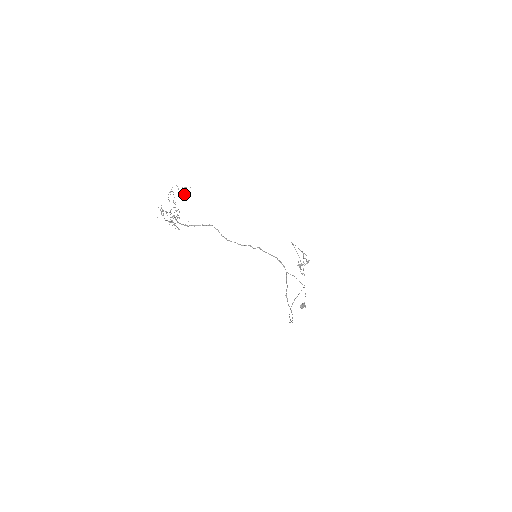
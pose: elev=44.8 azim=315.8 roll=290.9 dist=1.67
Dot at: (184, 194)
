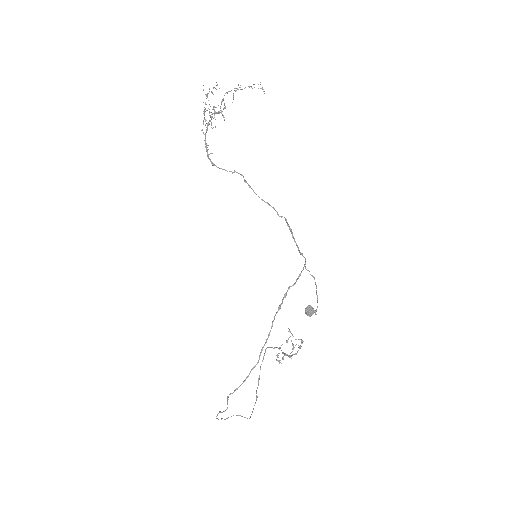
Dot at: occluded
